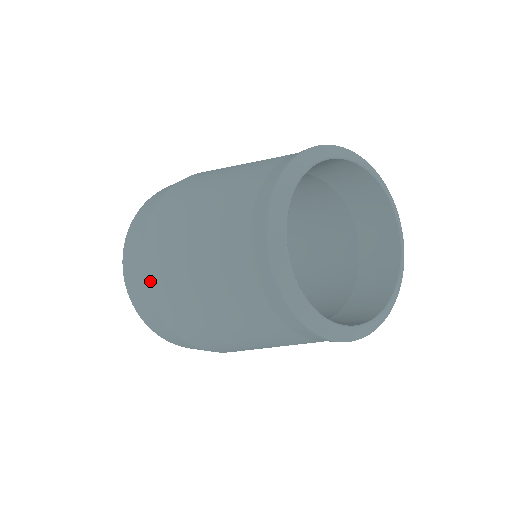
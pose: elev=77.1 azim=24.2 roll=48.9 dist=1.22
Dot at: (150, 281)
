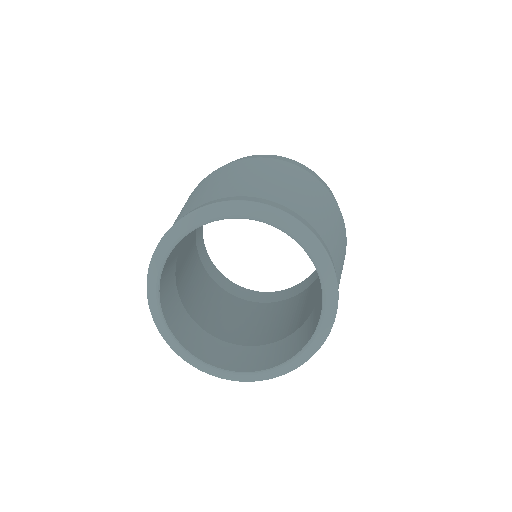
Dot at: occluded
